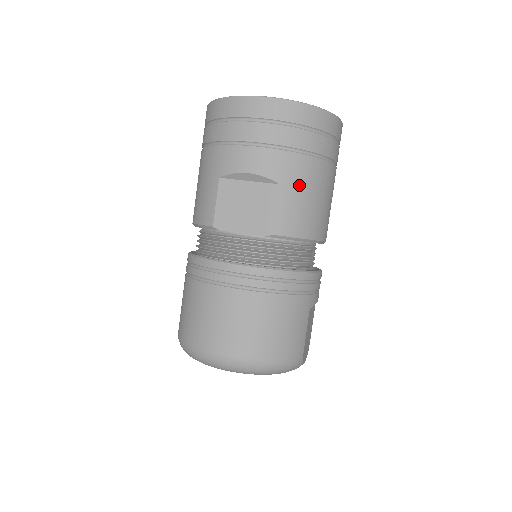
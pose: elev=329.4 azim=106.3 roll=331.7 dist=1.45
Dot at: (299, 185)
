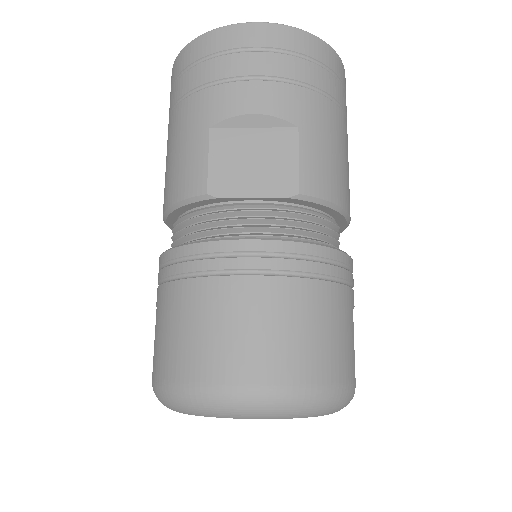
Dot at: (321, 132)
